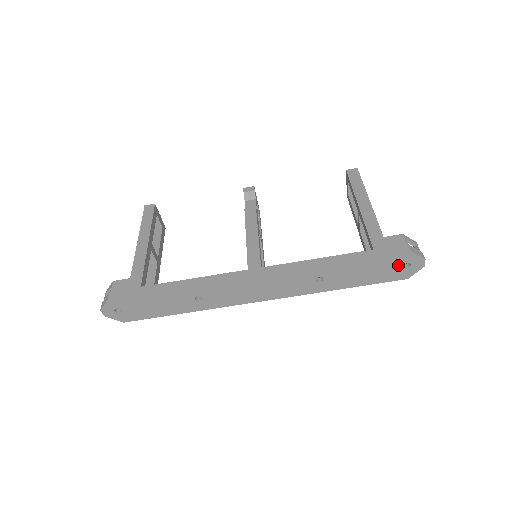
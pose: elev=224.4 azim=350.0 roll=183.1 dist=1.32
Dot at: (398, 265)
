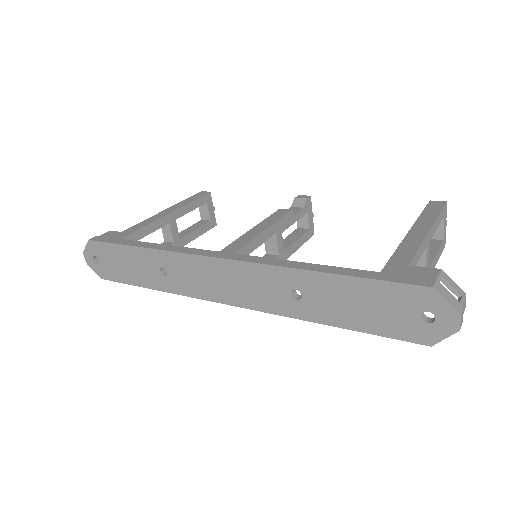
Dot at: (413, 310)
